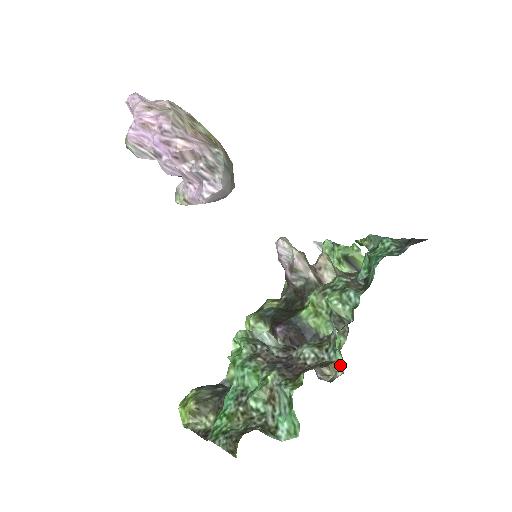
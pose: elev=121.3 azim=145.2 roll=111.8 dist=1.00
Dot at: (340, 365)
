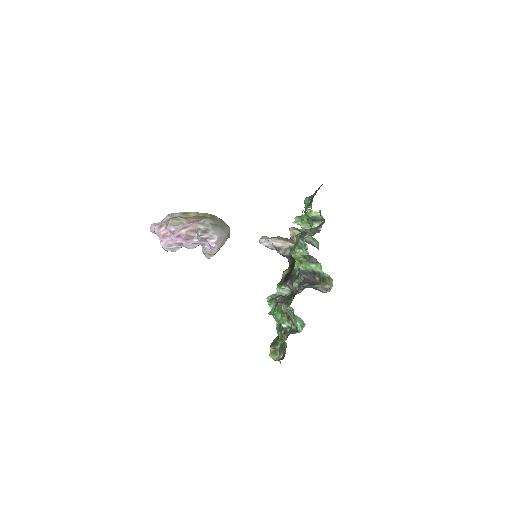
Dot at: (330, 279)
